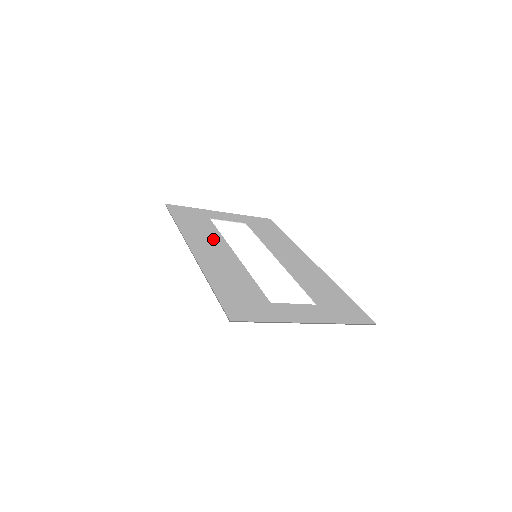
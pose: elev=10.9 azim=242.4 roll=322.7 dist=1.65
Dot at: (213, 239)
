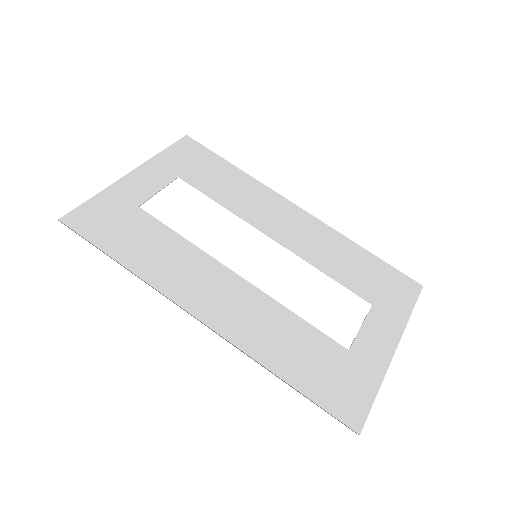
Dot at: (193, 264)
